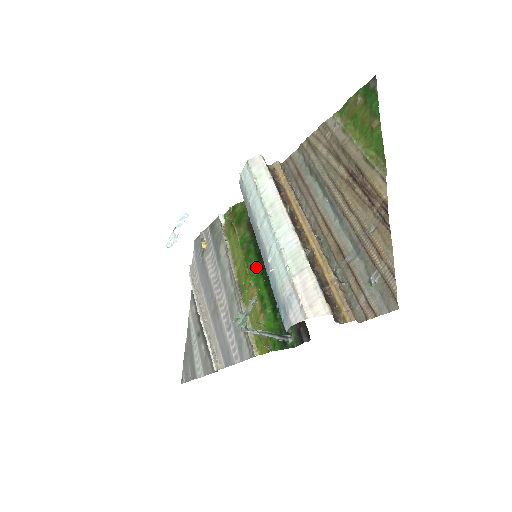
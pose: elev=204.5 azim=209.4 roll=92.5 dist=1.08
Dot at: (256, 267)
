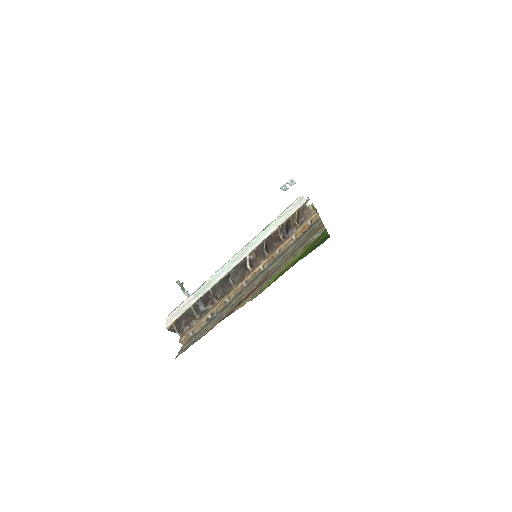
Dot at: occluded
